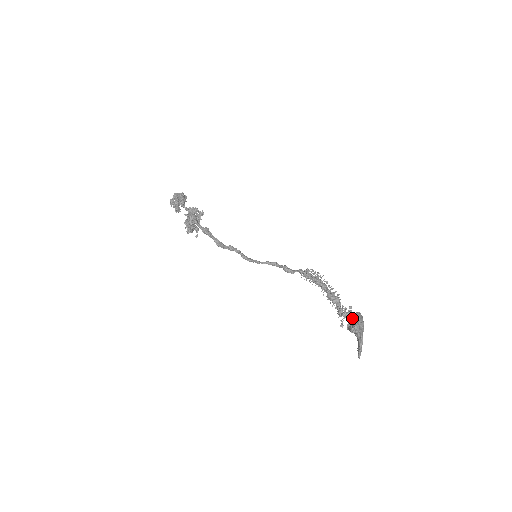
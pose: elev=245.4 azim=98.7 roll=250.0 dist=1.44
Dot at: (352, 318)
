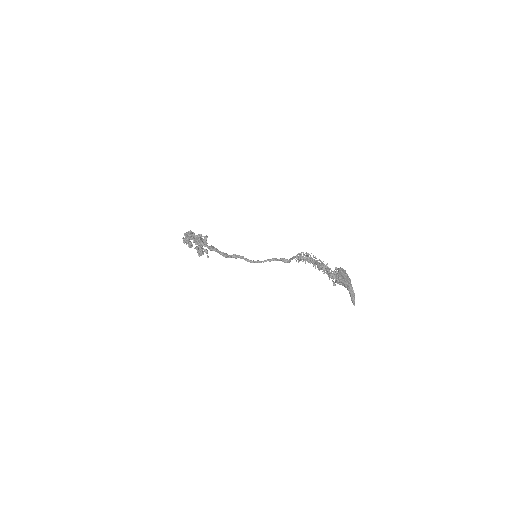
Dot at: (337, 274)
